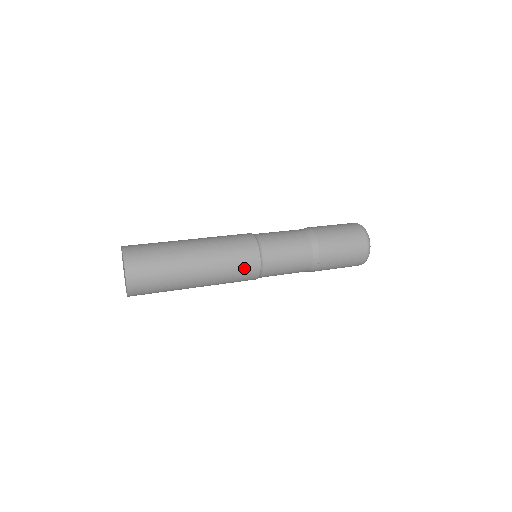
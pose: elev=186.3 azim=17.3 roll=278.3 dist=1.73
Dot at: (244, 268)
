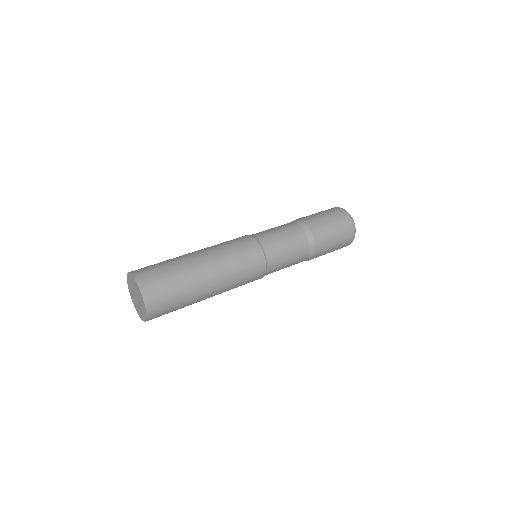
Dot at: occluded
